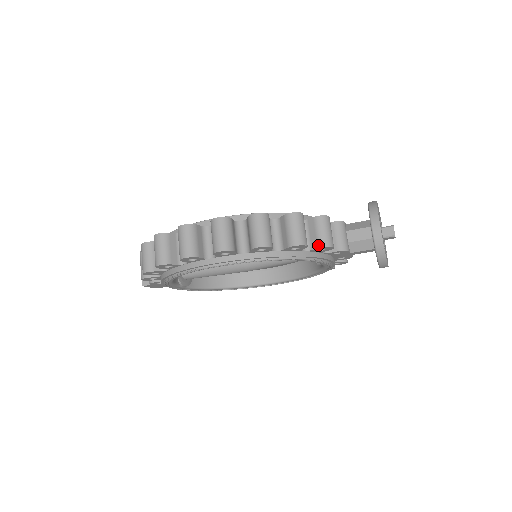
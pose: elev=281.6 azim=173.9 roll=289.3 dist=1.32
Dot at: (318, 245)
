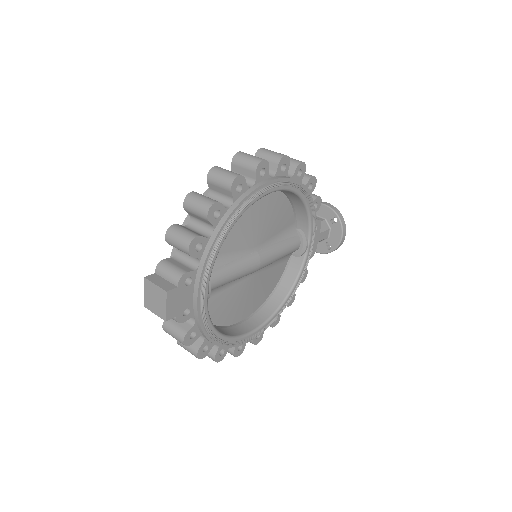
Dot at: (315, 196)
